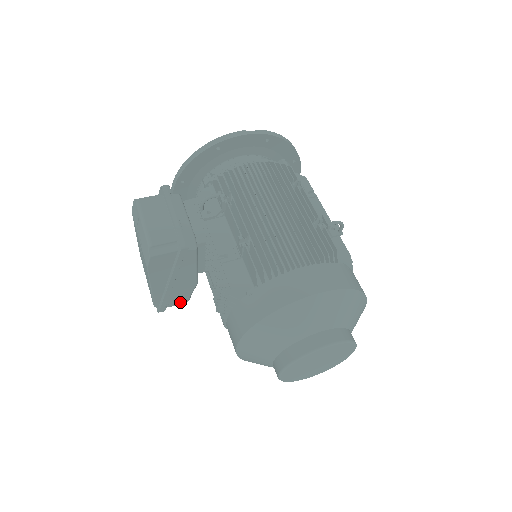
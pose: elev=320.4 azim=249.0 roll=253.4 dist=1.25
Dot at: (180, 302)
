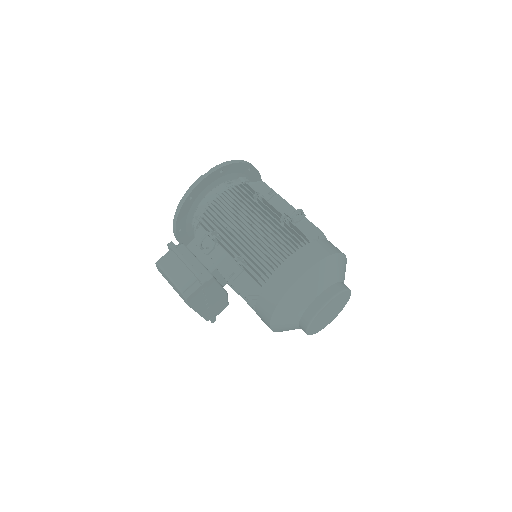
Dot at: (223, 308)
